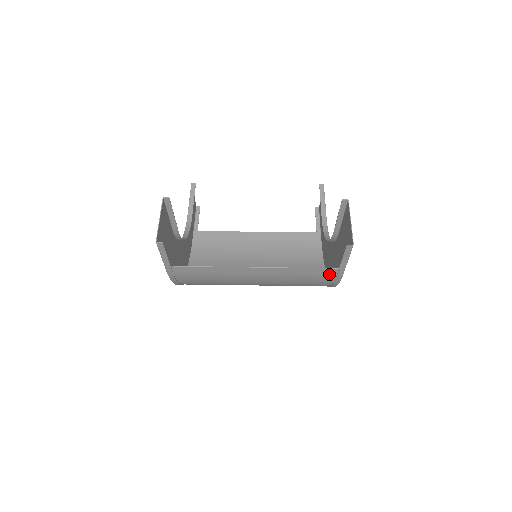
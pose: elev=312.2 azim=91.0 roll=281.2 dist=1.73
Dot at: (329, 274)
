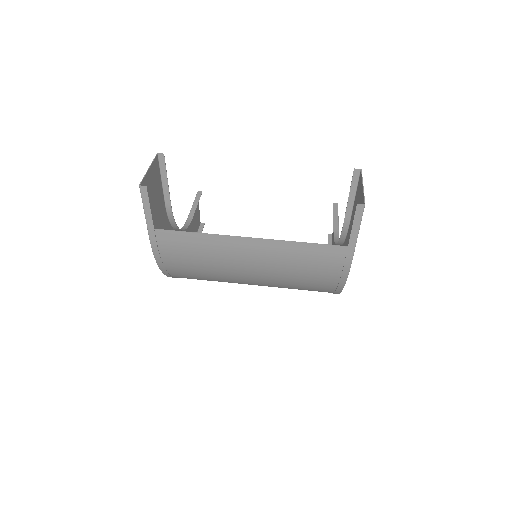
Dot at: (336, 256)
